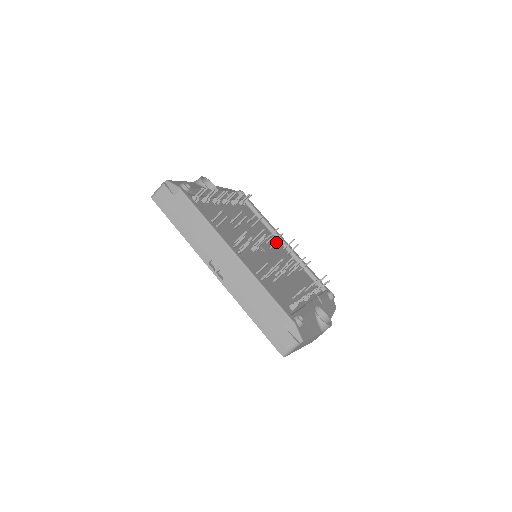
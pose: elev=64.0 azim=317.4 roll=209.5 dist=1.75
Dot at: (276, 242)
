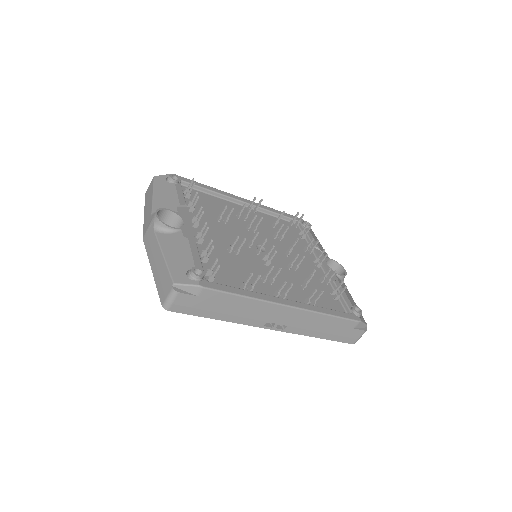
Dot at: (258, 224)
